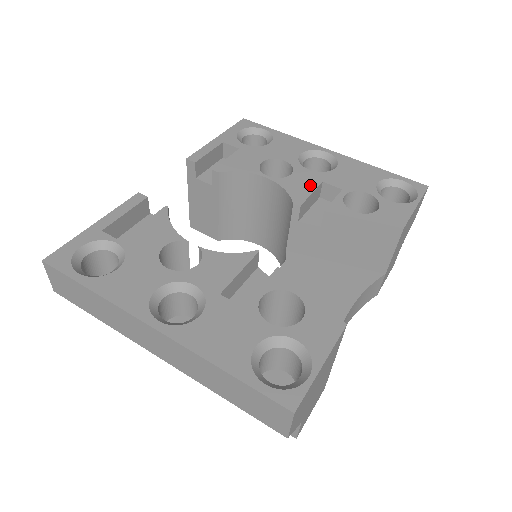
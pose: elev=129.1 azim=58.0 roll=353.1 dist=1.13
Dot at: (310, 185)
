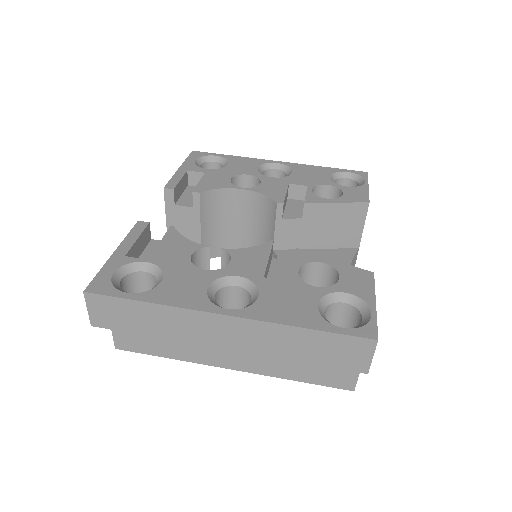
Dot at: (281, 188)
